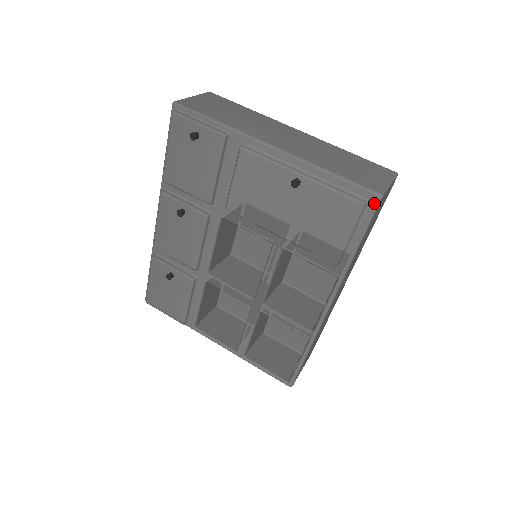
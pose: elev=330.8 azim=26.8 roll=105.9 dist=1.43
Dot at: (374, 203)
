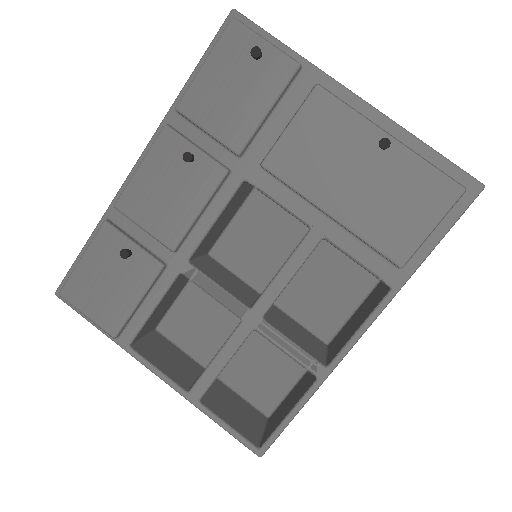
Dot at: (473, 193)
